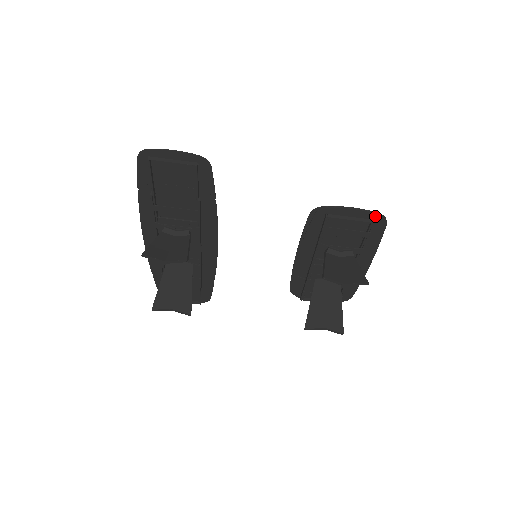
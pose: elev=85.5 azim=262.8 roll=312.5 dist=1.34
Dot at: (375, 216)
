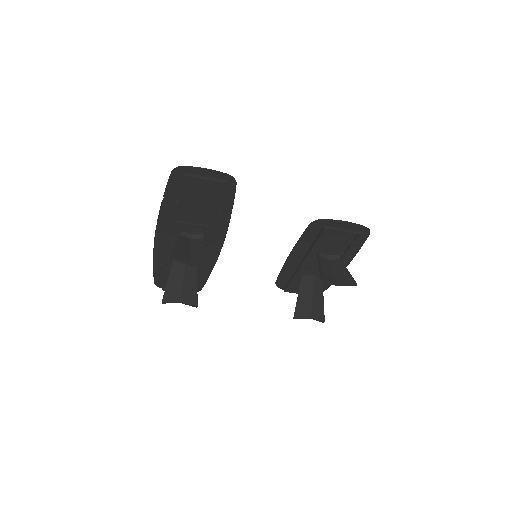
Dot at: (362, 229)
